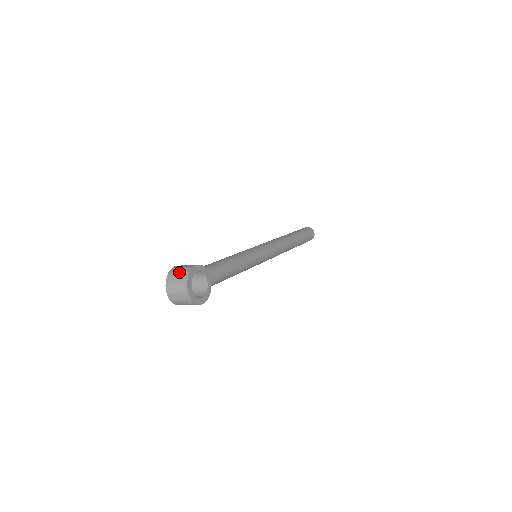
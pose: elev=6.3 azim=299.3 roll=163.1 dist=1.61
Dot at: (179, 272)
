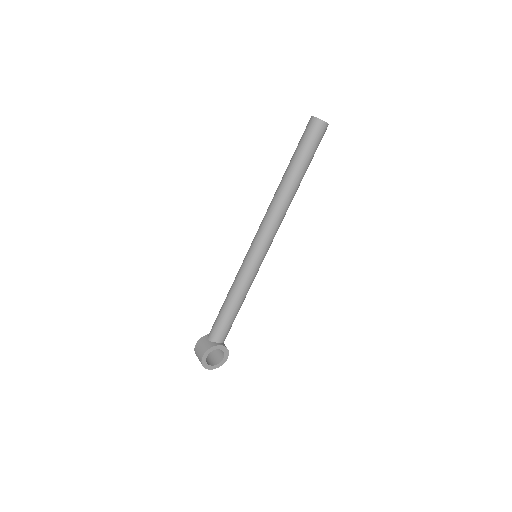
Dot at: (198, 358)
